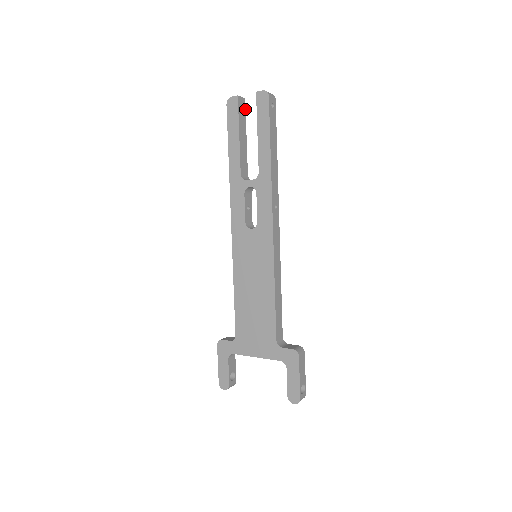
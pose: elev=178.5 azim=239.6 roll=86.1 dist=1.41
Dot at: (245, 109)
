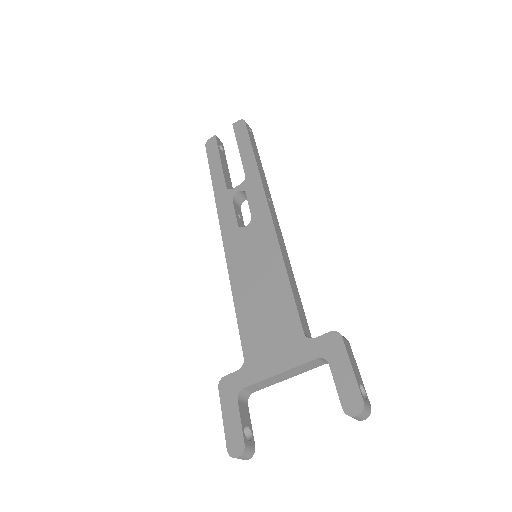
Dot at: (224, 150)
